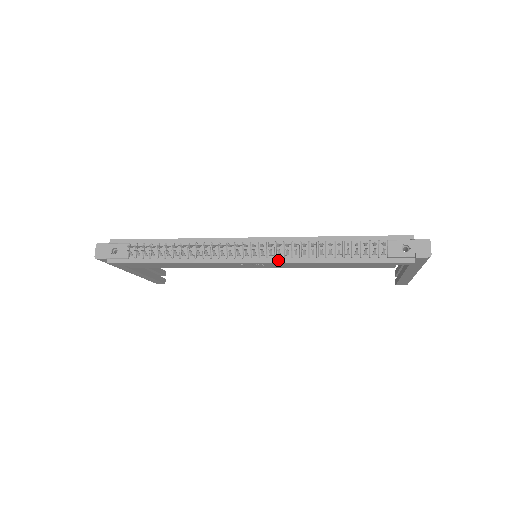
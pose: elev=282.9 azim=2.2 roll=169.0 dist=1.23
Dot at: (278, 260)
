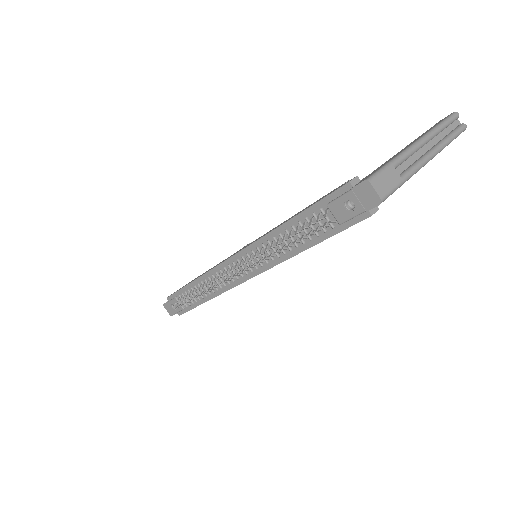
Dot at: (261, 270)
